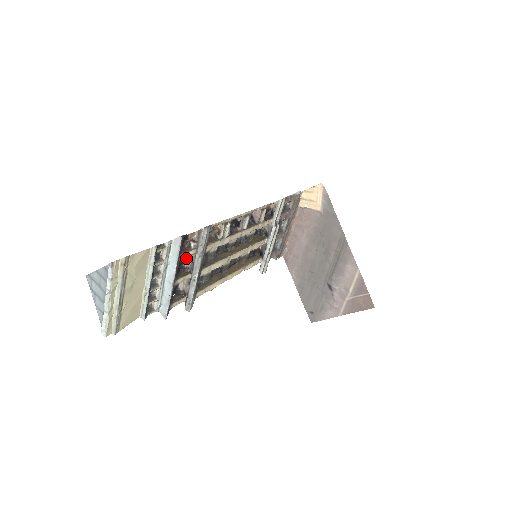
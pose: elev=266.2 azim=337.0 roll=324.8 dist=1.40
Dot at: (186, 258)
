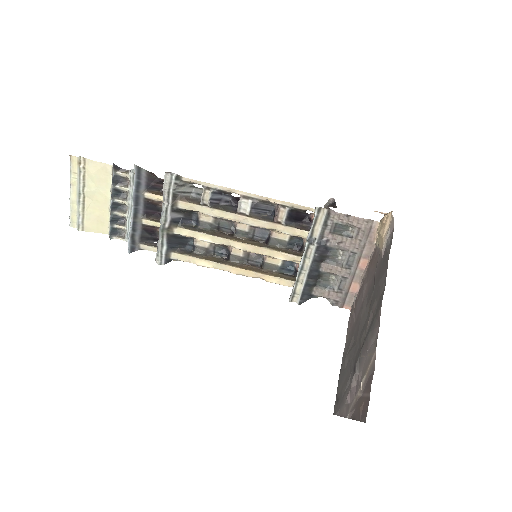
Dot at: occluded
